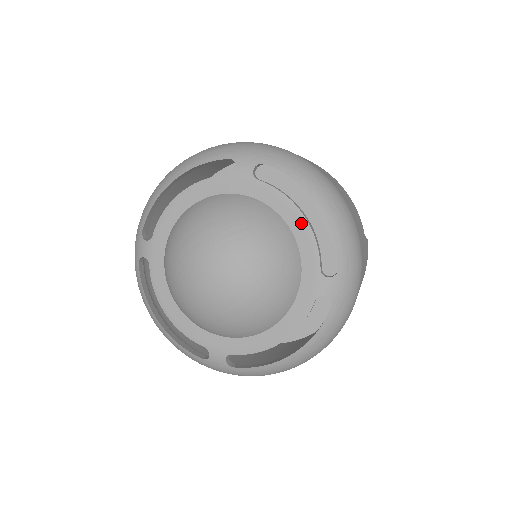
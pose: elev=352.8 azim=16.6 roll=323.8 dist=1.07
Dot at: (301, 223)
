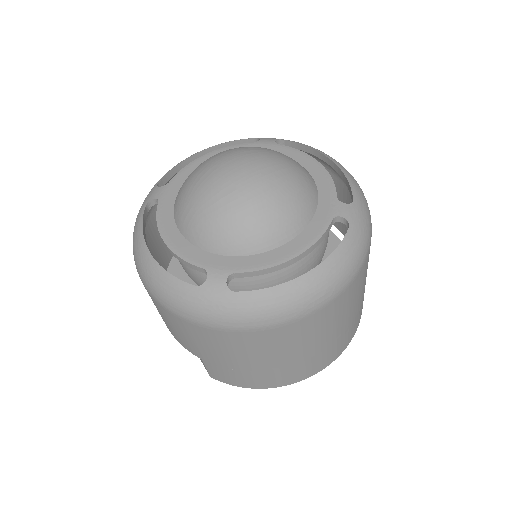
Dot at: (318, 167)
